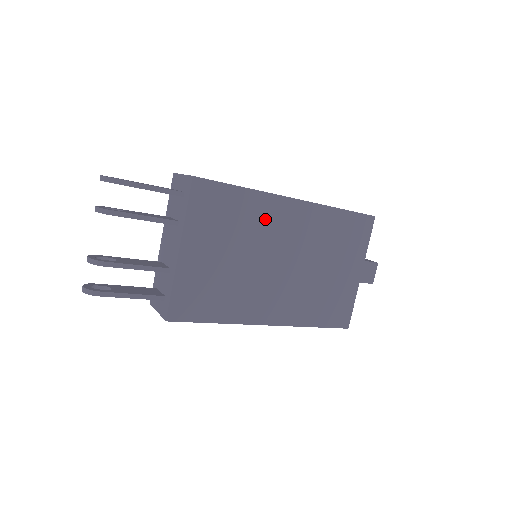
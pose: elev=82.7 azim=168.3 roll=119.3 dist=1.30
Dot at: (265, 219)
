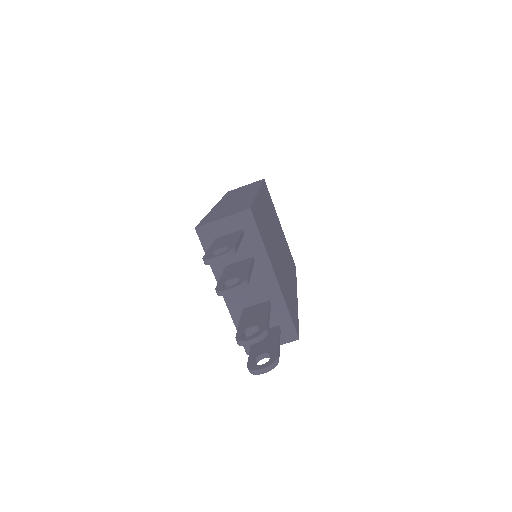
Dot at: (265, 217)
